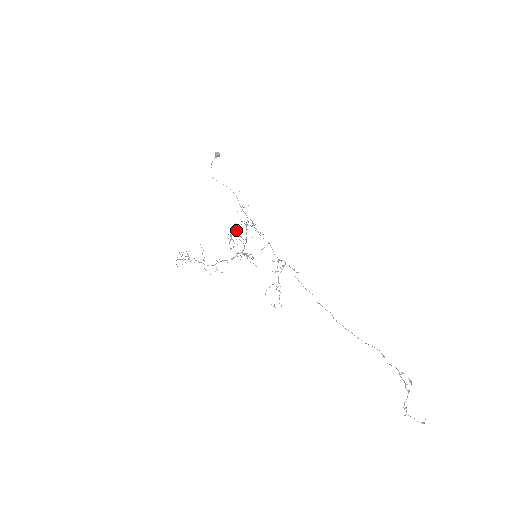
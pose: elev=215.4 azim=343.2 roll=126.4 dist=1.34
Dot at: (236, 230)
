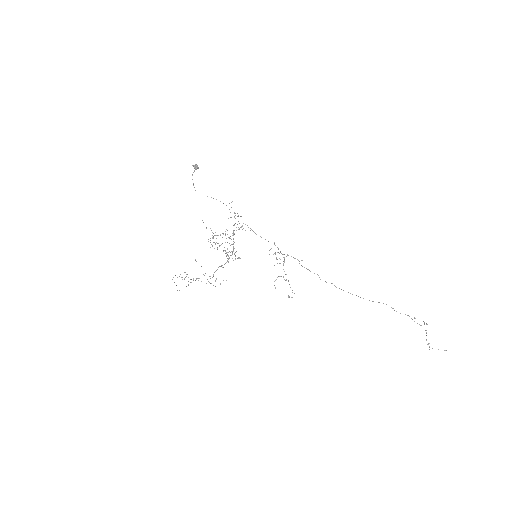
Dot at: occluded
